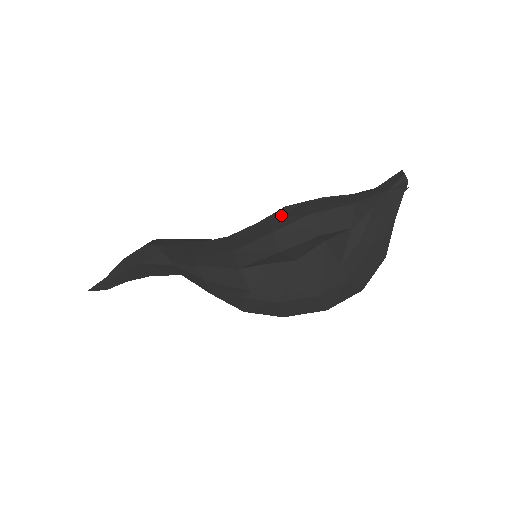
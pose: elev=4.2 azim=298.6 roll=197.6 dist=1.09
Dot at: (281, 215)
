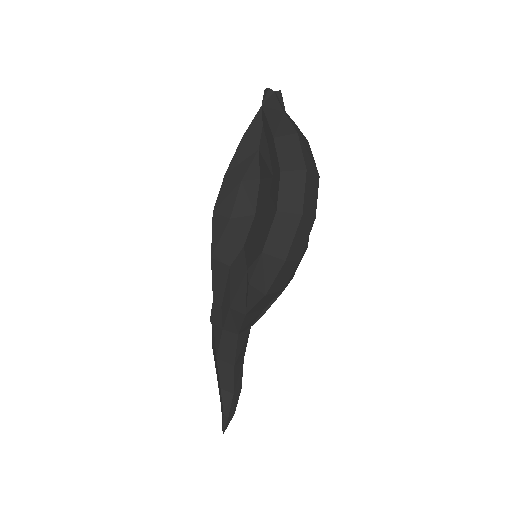
Dot at: occluded
